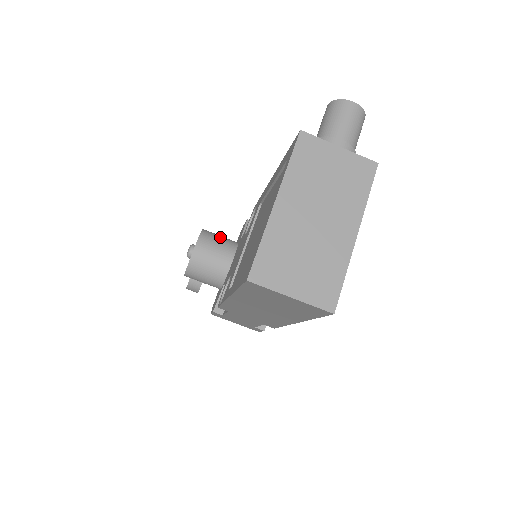
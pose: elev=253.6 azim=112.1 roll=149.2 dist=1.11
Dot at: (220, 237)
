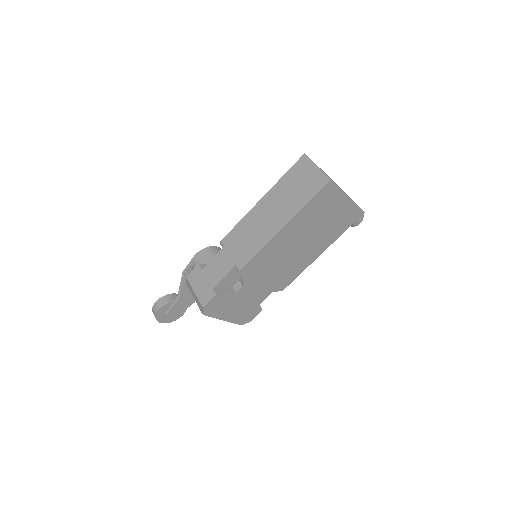
Dot at: occluded
